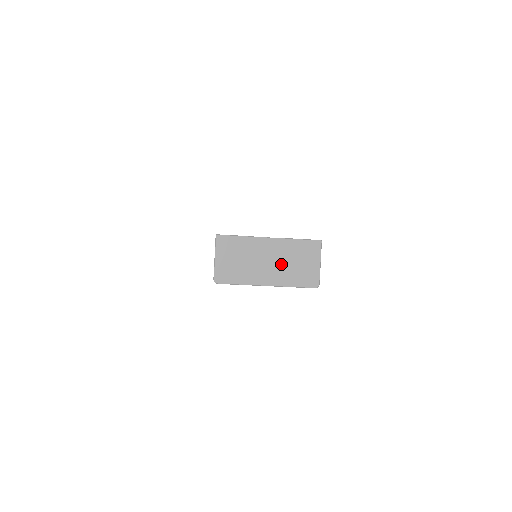
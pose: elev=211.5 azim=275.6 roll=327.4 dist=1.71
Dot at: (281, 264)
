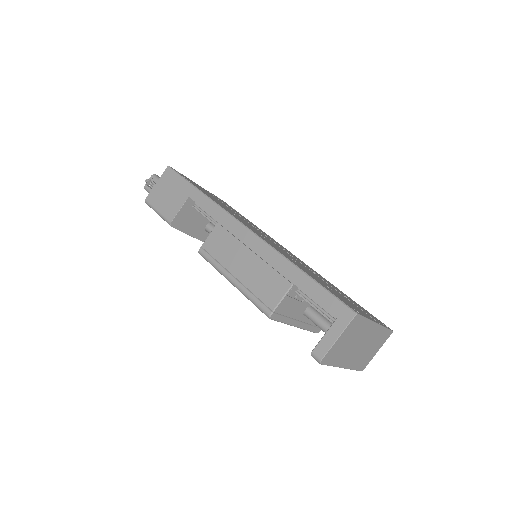
Dot at: (364, 349)
